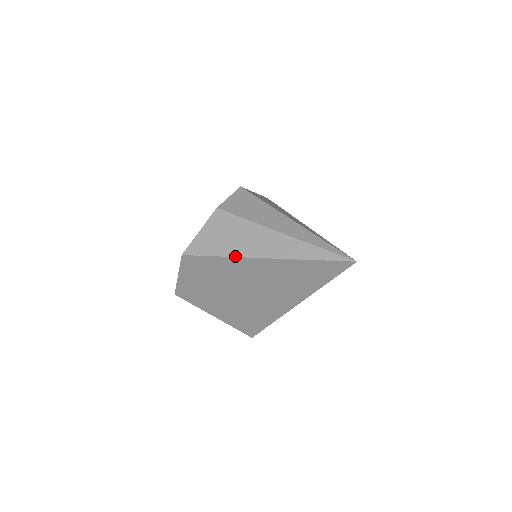
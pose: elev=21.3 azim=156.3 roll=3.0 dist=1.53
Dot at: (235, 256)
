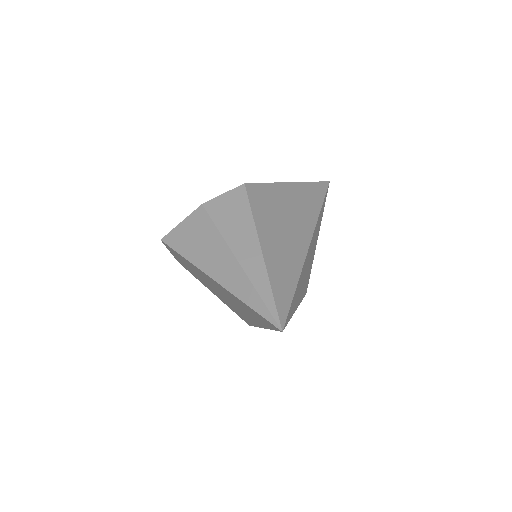
Dot at: (194, 264)
